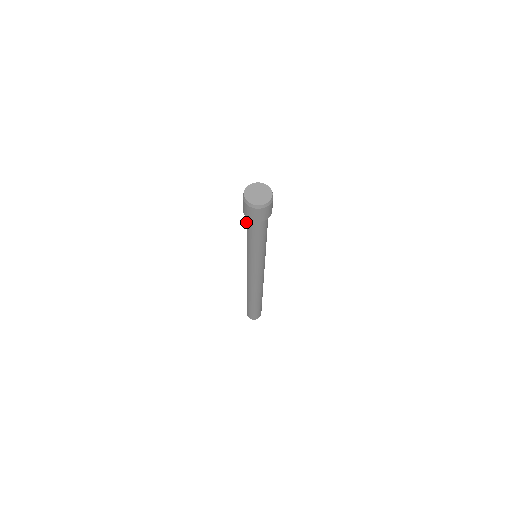
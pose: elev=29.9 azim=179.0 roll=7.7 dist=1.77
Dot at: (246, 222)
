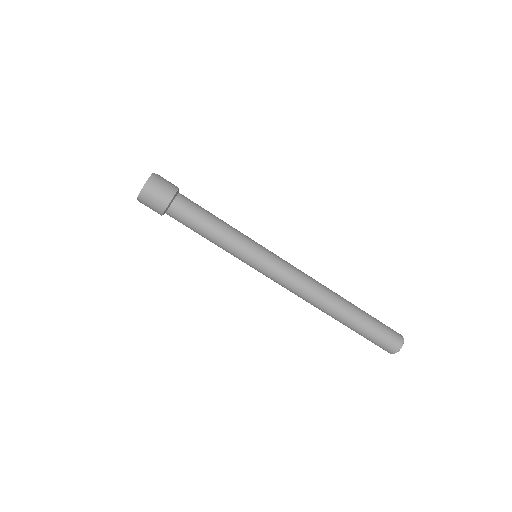
Dot at: occluded
